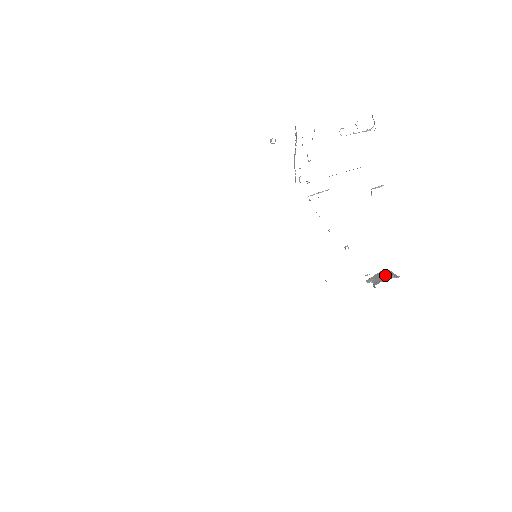
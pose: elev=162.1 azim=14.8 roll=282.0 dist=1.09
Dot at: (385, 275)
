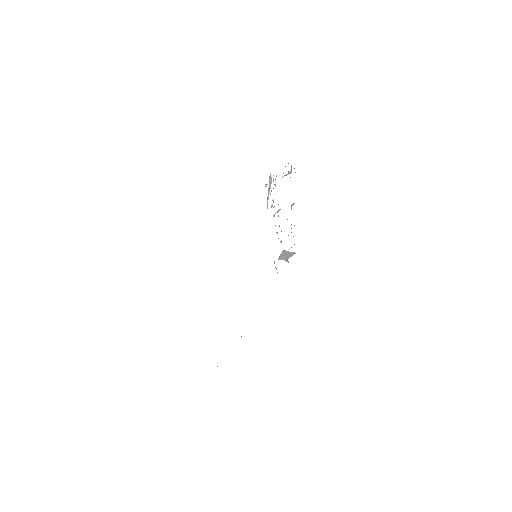
Dot at: (288, 253)
